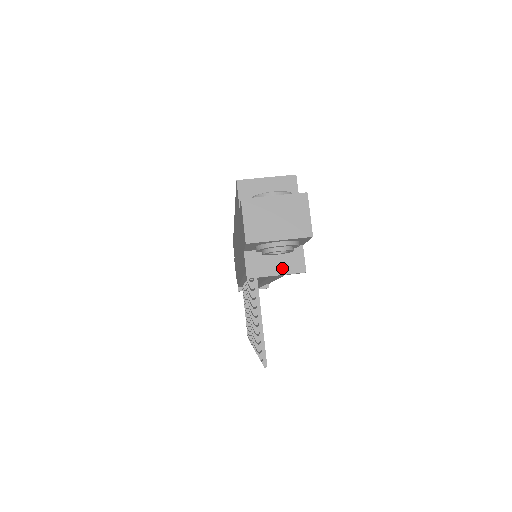
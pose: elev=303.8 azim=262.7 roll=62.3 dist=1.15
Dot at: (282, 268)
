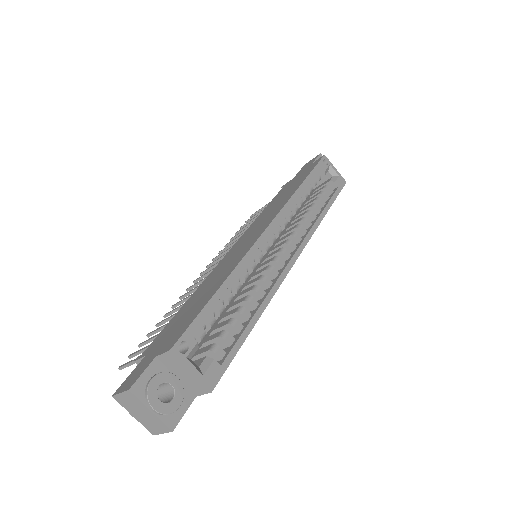
Dot at: occluded
